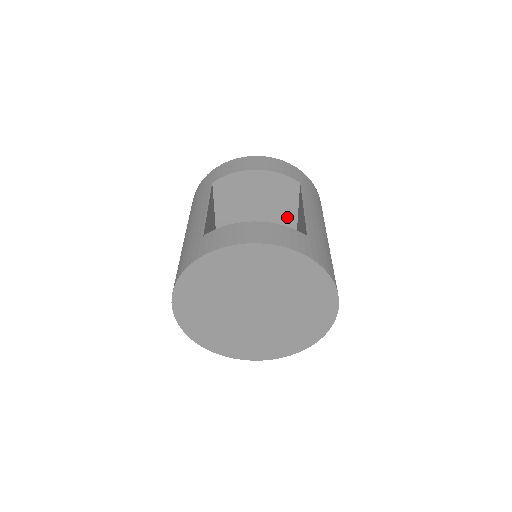
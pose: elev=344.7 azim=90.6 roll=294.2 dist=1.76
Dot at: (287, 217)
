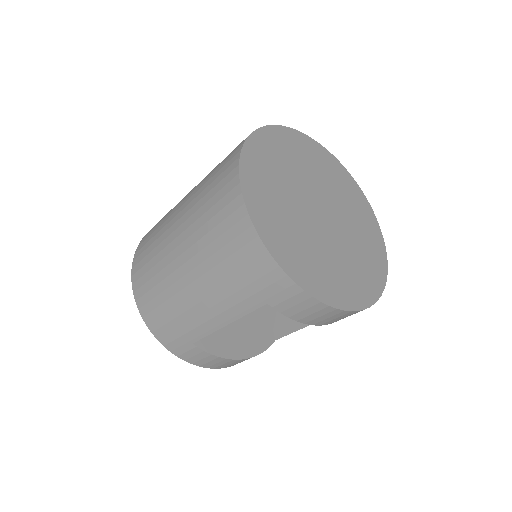
Dot at: occluded
